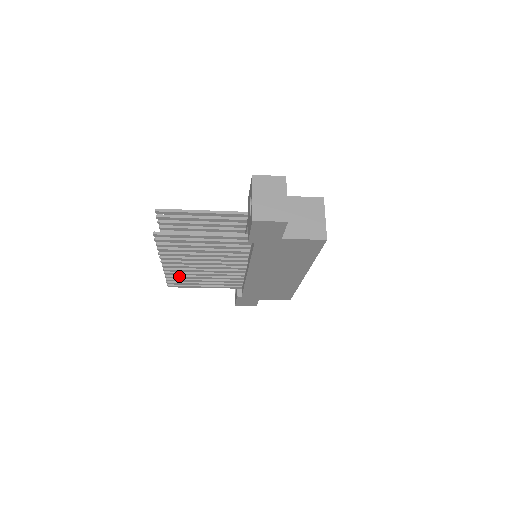
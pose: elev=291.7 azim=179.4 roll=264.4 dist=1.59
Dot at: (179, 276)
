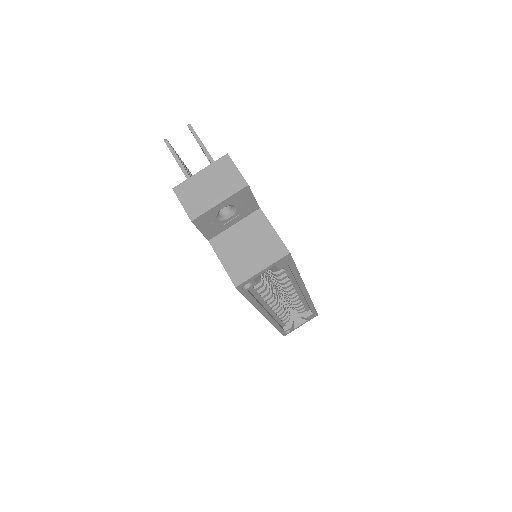
Dot at: occluded
